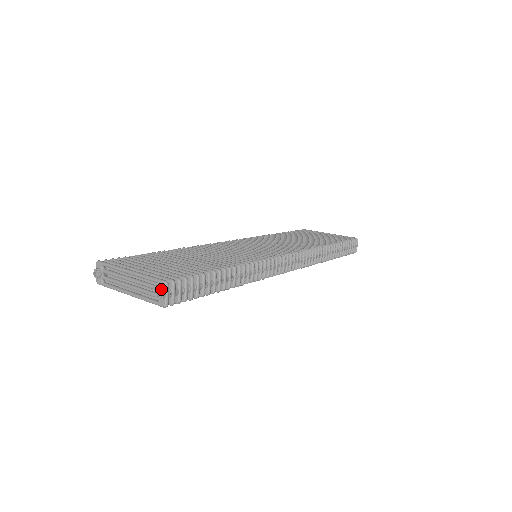
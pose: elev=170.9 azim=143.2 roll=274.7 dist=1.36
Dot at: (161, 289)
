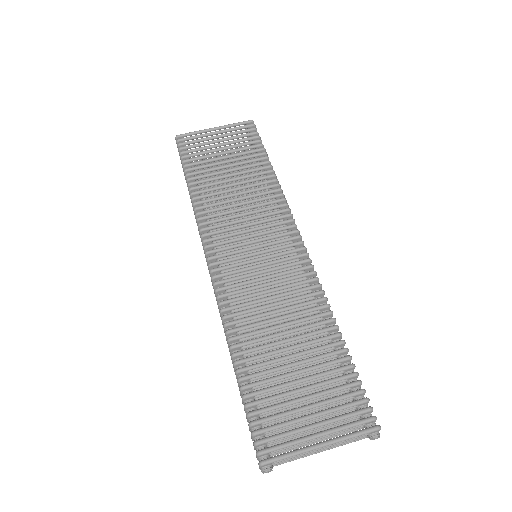
Dot at: (376, 434)
